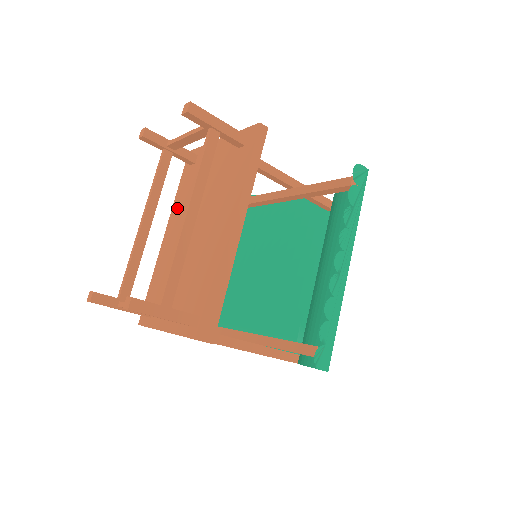
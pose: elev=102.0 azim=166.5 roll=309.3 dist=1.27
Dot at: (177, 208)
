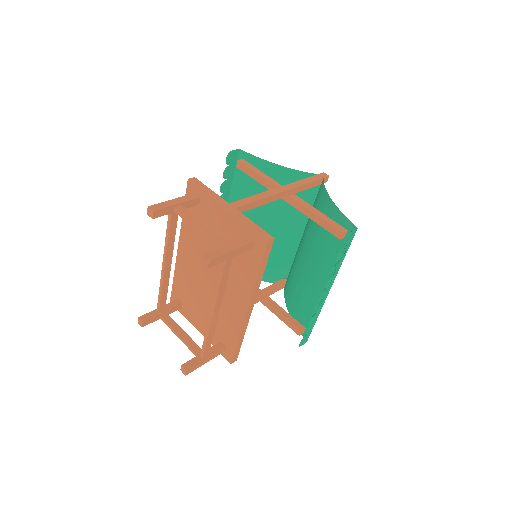
Dot at: (187, 235)
